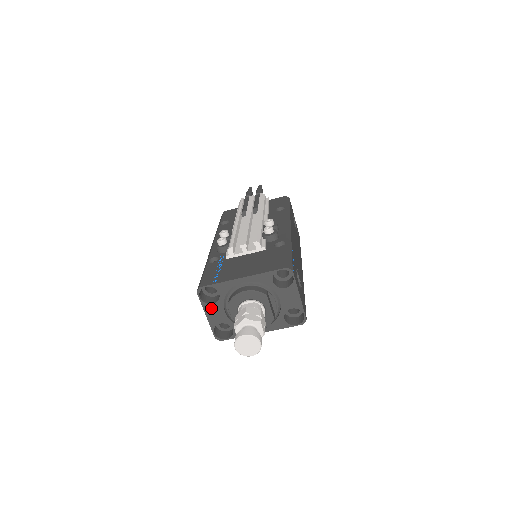
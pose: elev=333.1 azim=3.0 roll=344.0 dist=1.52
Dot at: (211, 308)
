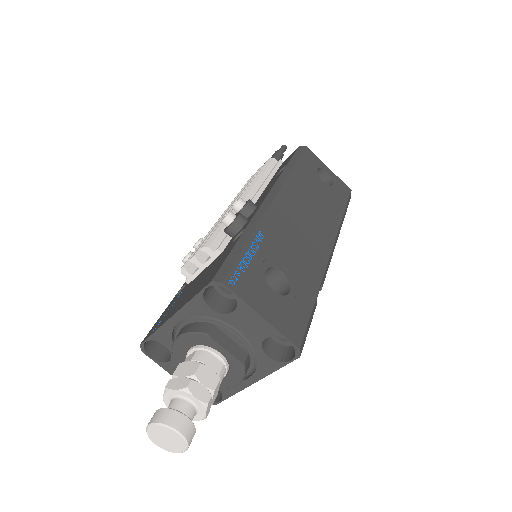
Dot at: (172, 367)
